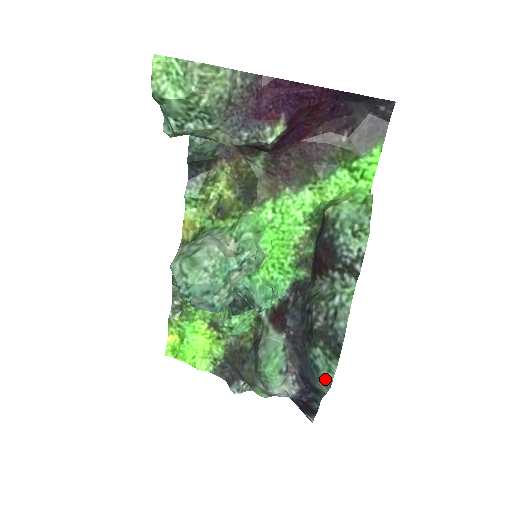
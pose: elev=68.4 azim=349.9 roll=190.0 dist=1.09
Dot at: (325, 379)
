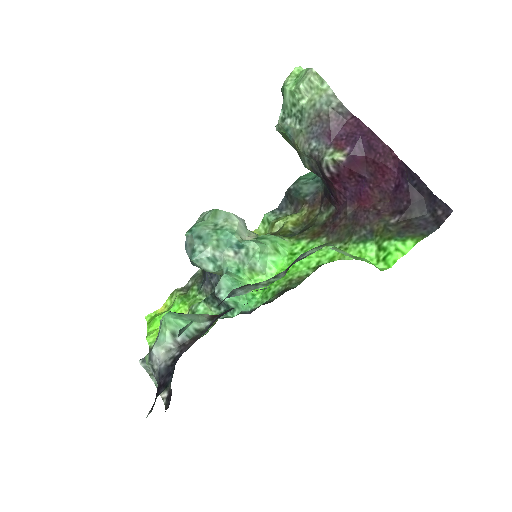
Dot at: (183, 328)
